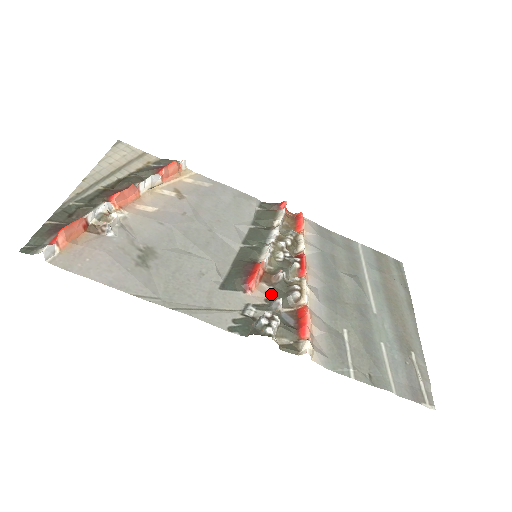
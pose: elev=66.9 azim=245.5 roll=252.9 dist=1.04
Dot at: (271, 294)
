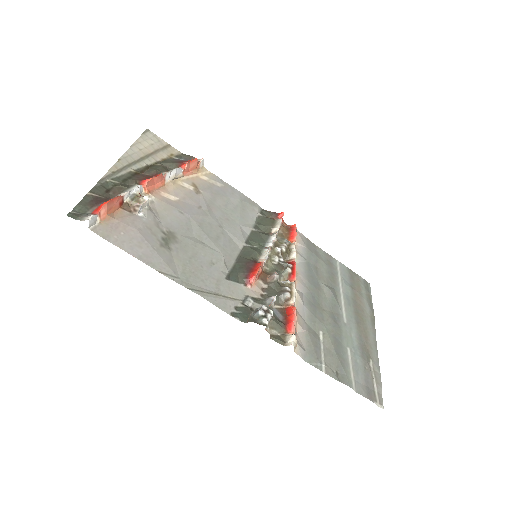
Dot at: (266, 291)
